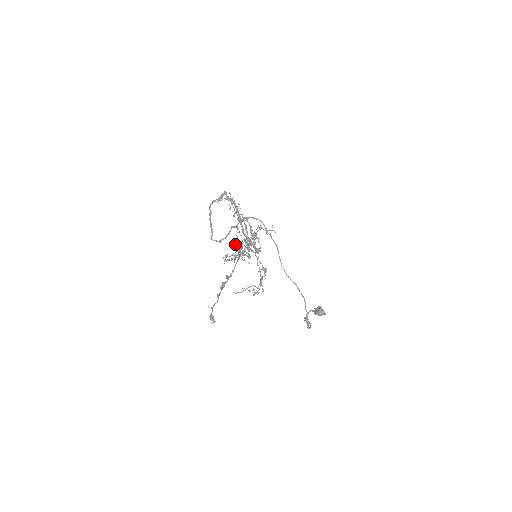
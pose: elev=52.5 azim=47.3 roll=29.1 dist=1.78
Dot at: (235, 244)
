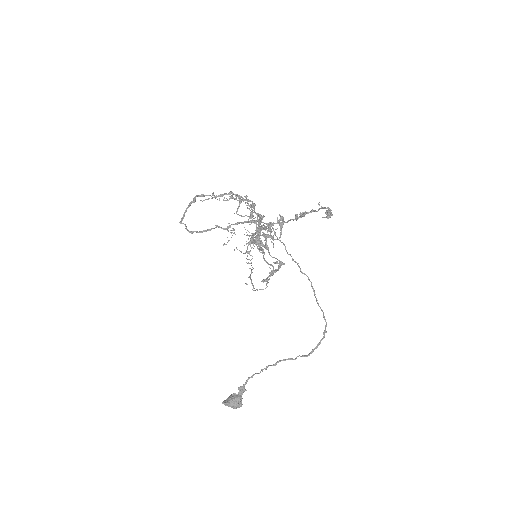
Dot at: occluded
